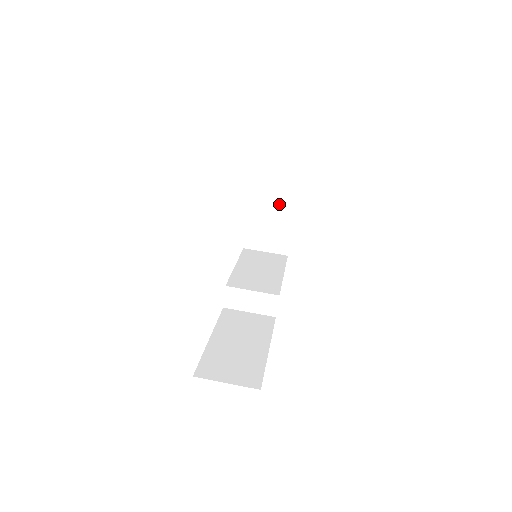
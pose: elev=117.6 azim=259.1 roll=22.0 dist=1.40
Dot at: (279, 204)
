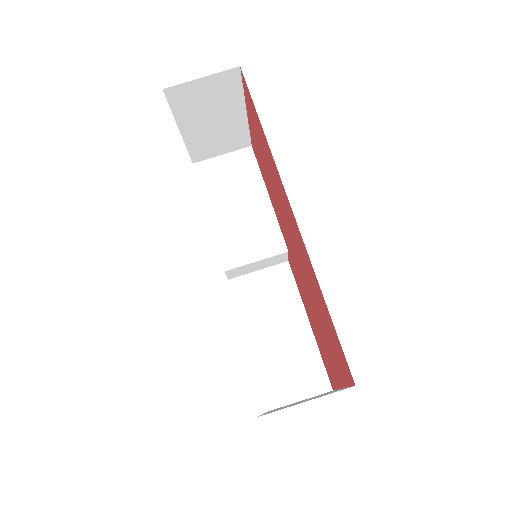
Dot at: (220, 108)
